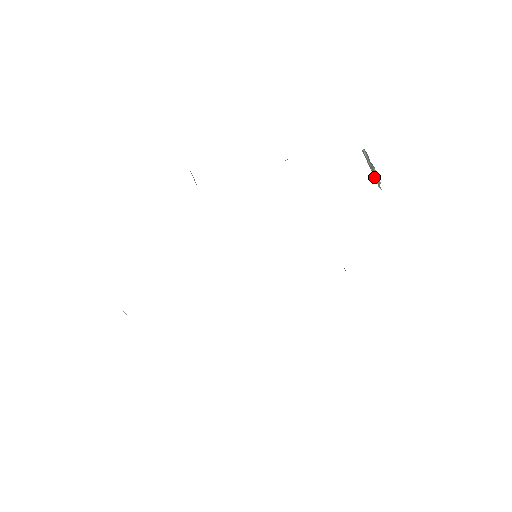
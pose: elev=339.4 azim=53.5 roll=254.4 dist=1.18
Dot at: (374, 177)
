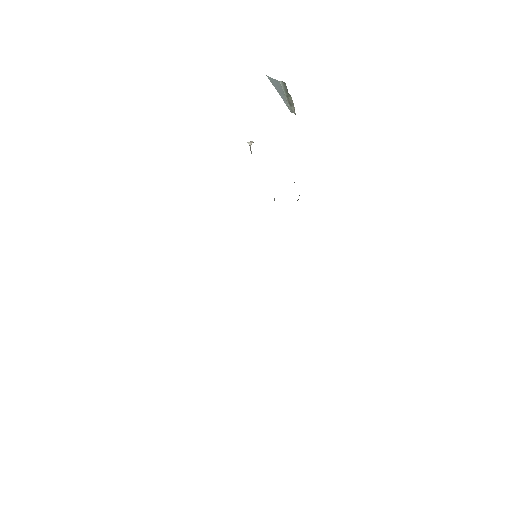
Dot at: (286, 103)
